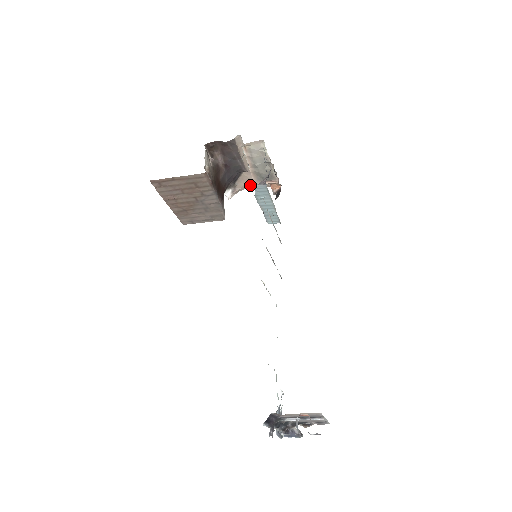
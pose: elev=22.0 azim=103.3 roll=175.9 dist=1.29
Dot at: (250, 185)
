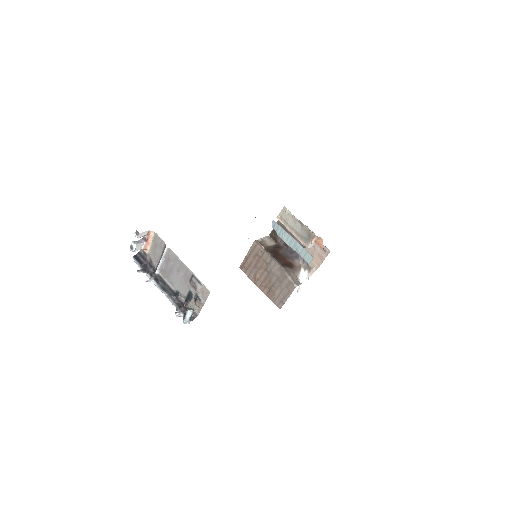
Dot at: (319, 260)
